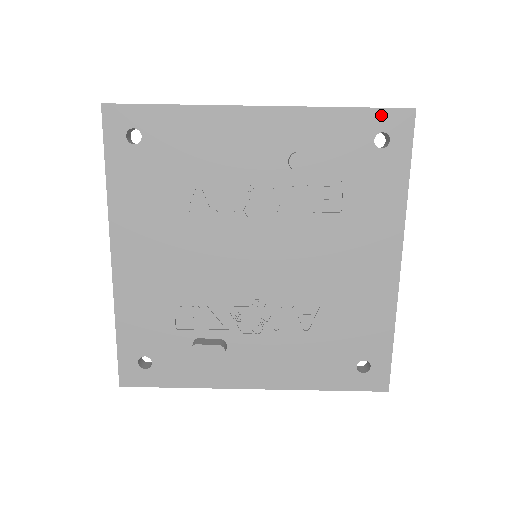
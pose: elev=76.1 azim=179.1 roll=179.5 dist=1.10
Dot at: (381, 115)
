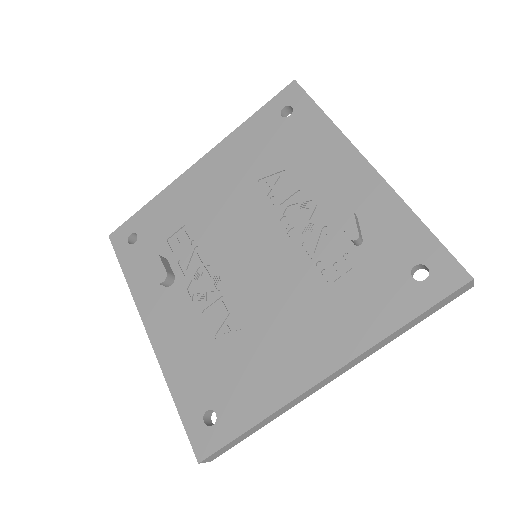
Dot at: (441, 254)
